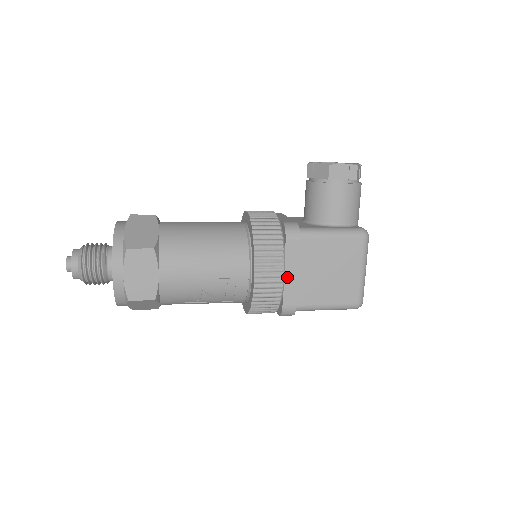
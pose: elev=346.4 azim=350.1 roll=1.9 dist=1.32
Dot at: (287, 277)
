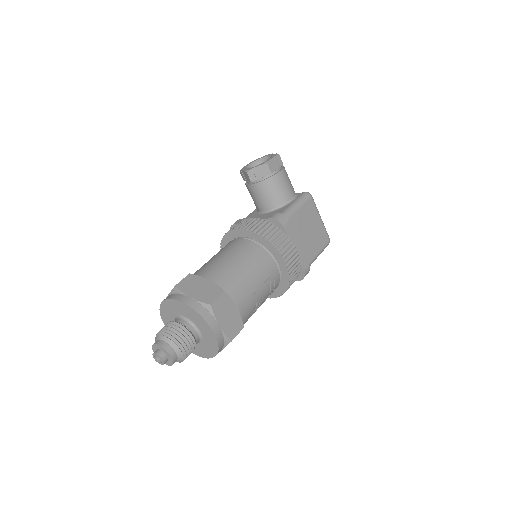
Dot at: occluded
